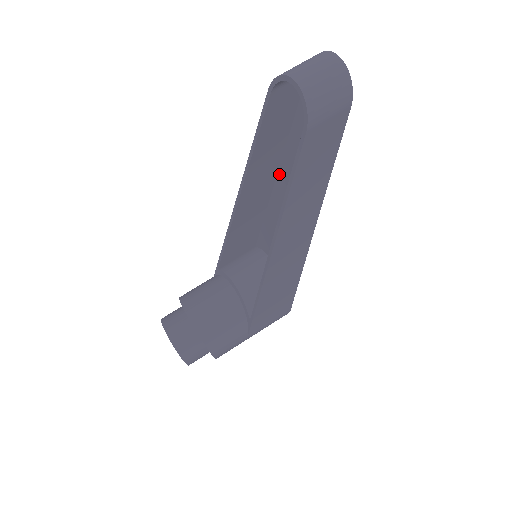
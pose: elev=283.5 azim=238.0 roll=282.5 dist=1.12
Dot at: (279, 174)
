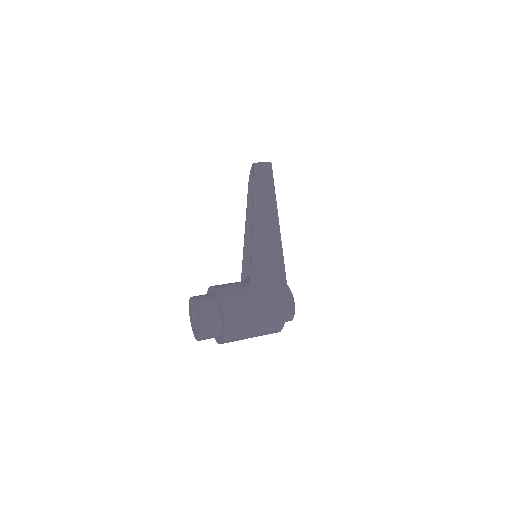
Dot at: occluded
